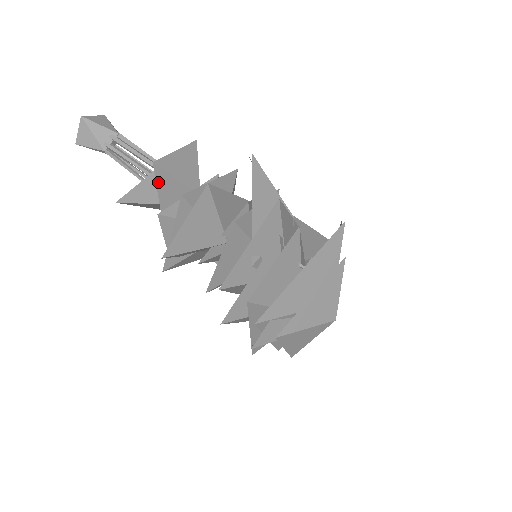
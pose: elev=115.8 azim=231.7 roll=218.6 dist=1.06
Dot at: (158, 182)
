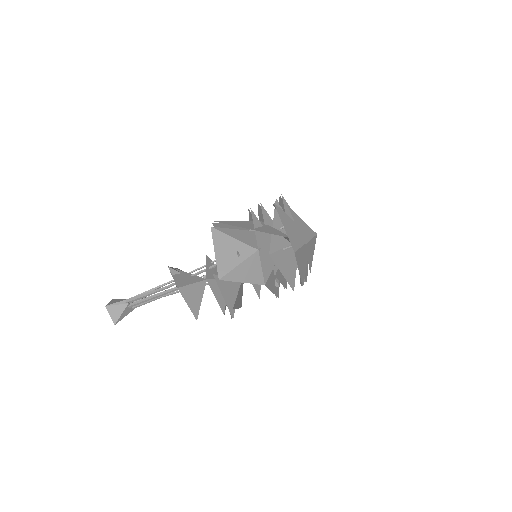
Dot at: occluded
